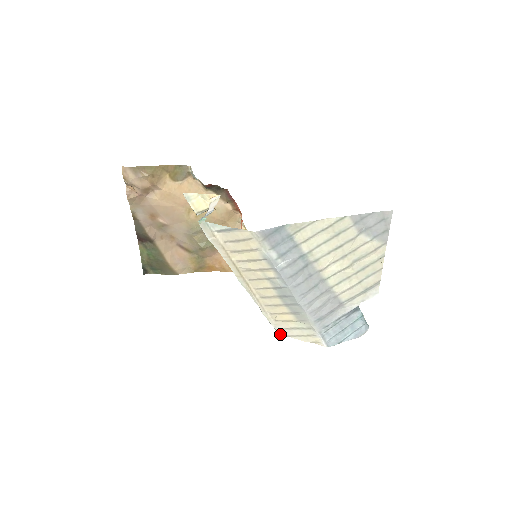
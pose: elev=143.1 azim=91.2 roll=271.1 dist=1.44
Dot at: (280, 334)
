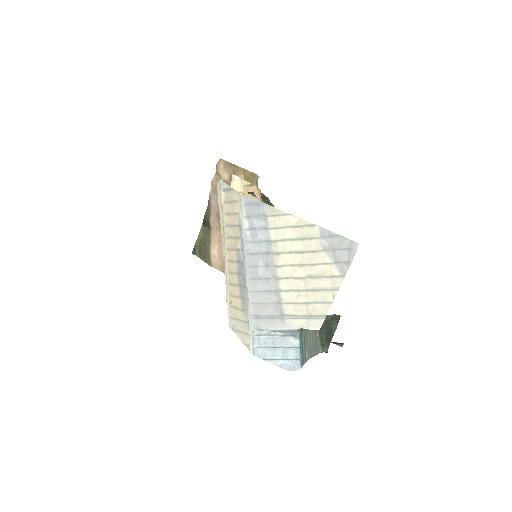
Dot at: (230, 325)
